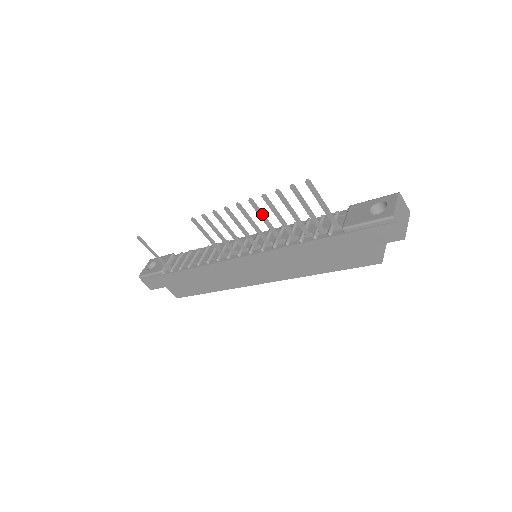
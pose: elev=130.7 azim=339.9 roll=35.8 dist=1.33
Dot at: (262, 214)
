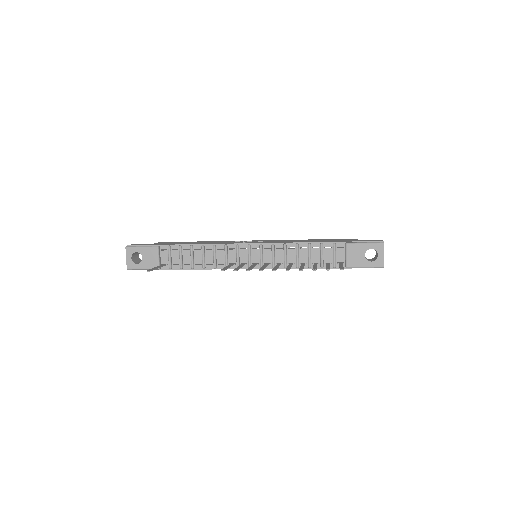
Dot at: (290, 268)
